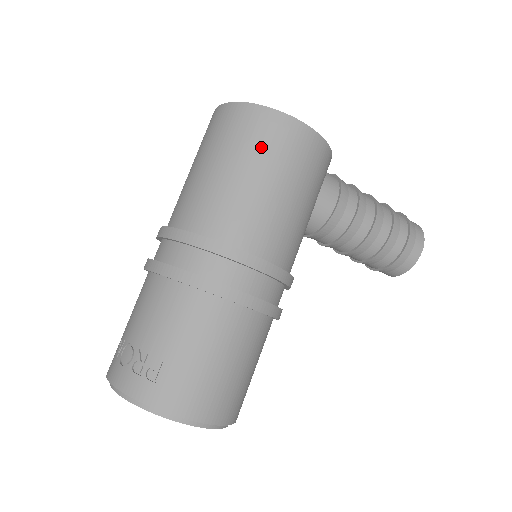
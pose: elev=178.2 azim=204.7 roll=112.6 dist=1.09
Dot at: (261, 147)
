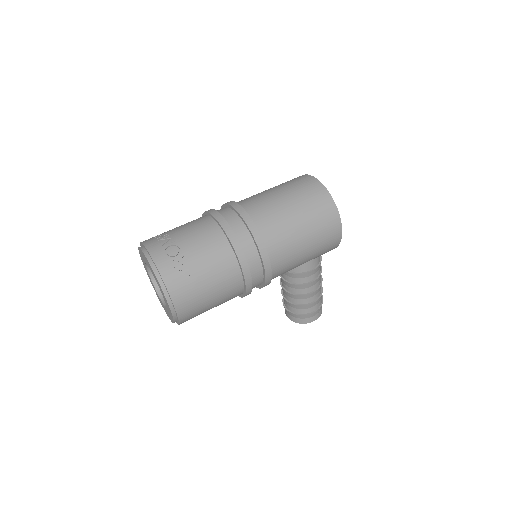
Dot at: (319, 224)
